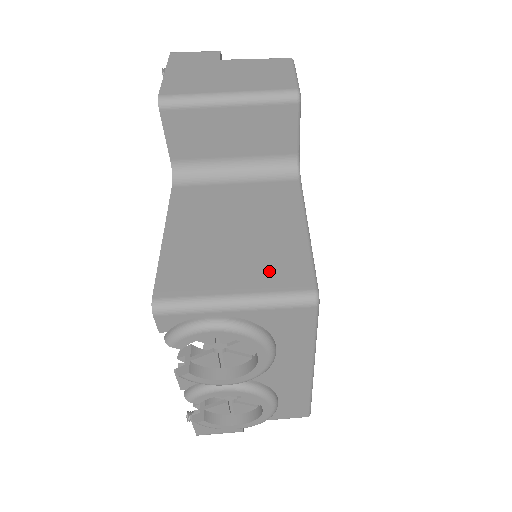
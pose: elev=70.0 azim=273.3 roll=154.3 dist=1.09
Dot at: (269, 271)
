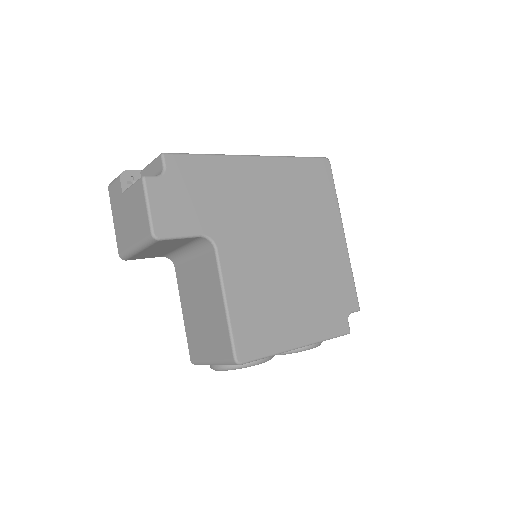
Dot at: (217, 343)
